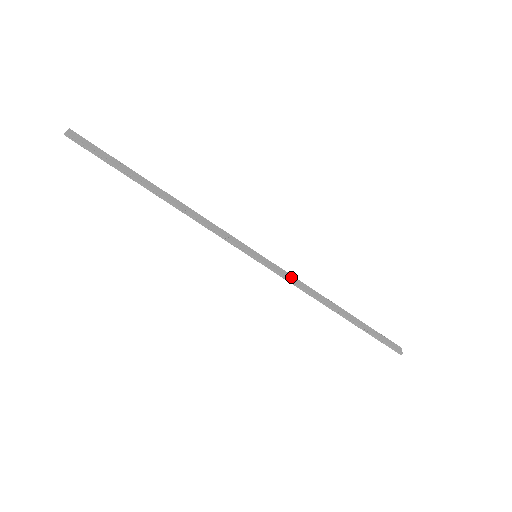
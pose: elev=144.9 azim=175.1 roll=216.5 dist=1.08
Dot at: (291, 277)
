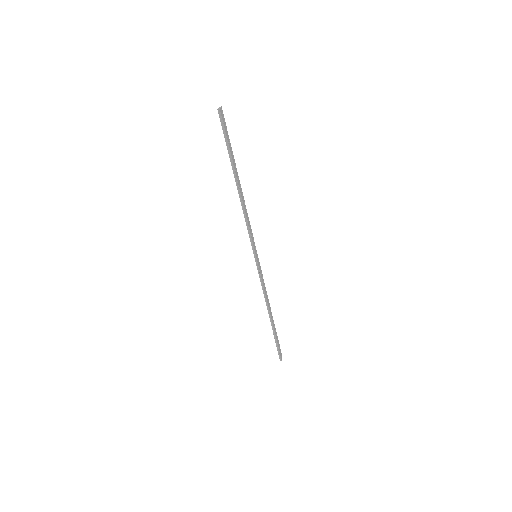
Dot at: (263, 280)
